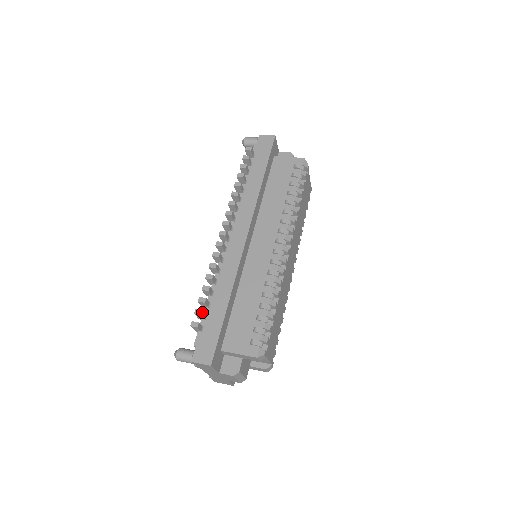
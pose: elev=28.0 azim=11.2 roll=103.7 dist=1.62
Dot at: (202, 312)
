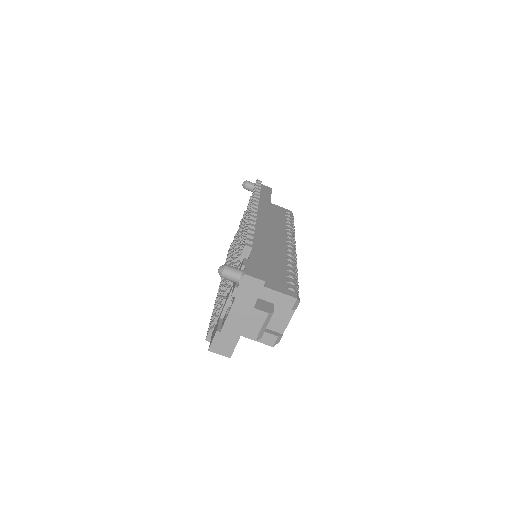
Dot at: occluded
